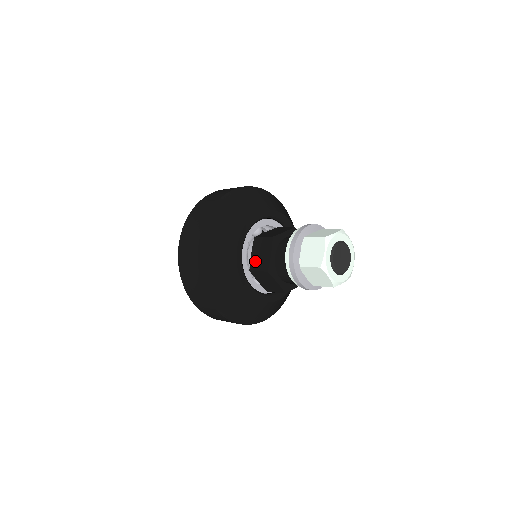
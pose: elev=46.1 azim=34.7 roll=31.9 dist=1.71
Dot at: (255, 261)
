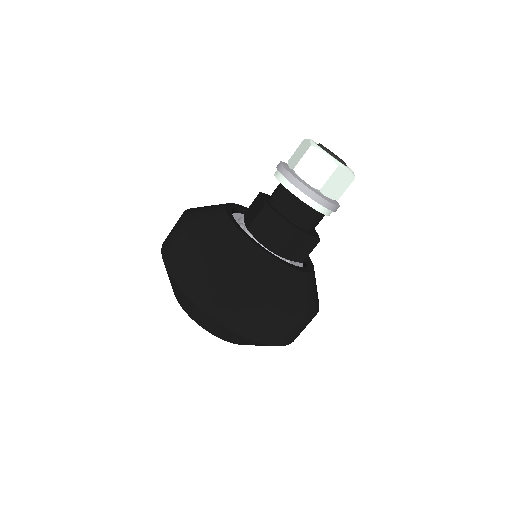
Dot at: (250, 219)
